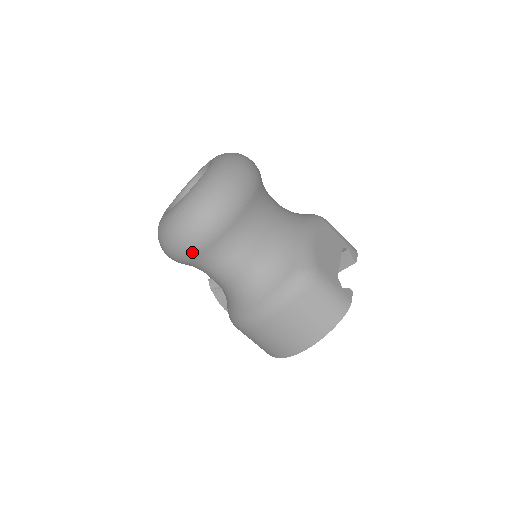
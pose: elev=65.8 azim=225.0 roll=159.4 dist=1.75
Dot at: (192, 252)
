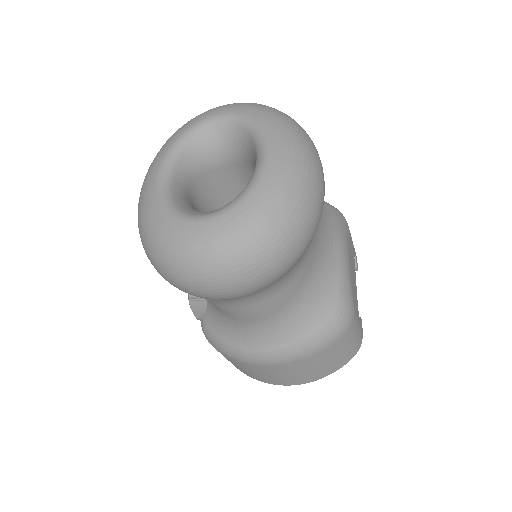
Dot at: (225, 297)
